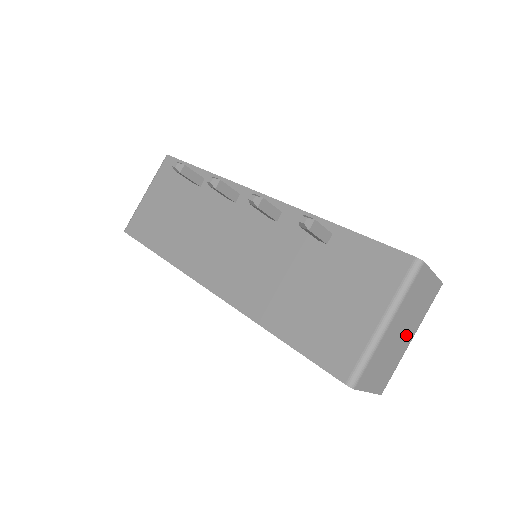
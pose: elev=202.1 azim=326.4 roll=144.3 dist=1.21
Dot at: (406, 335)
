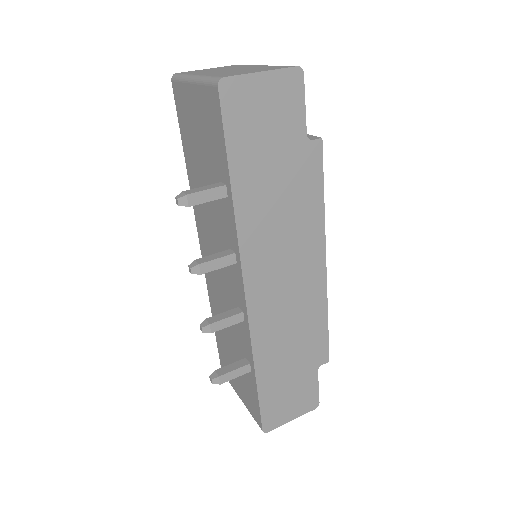
Dot at: occluded
